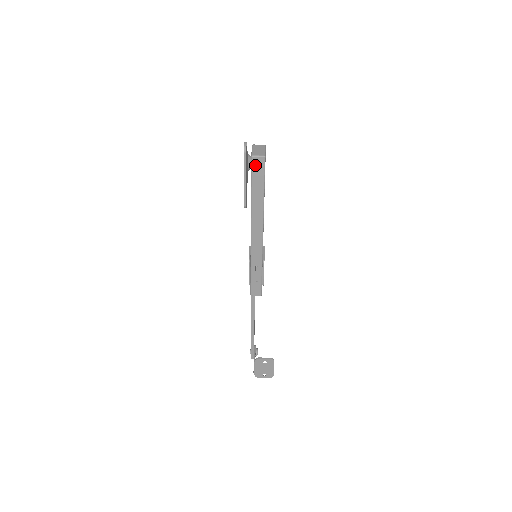
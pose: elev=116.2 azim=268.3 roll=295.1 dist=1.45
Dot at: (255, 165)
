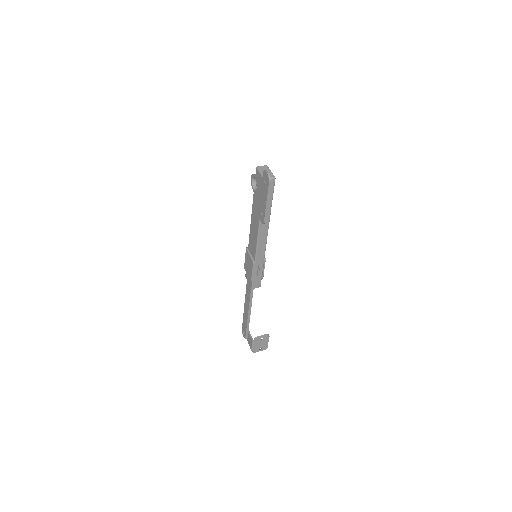
Dot at: occluded
